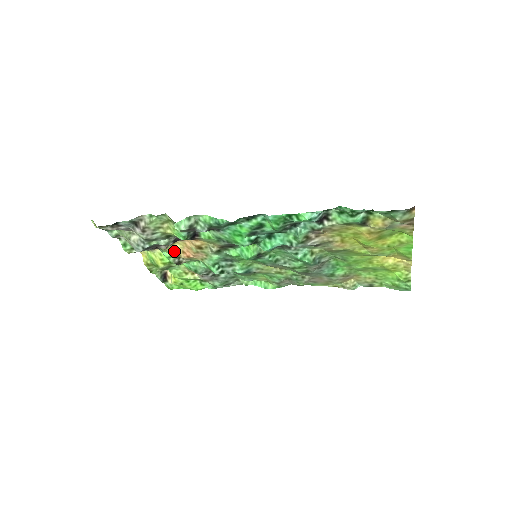
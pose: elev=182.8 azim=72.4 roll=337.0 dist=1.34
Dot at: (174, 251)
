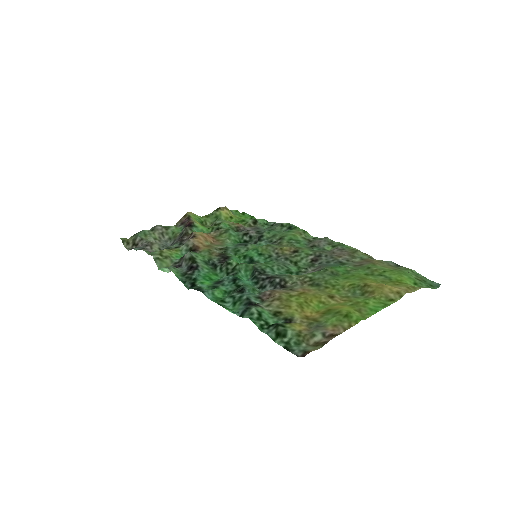
Dot at: occluded
